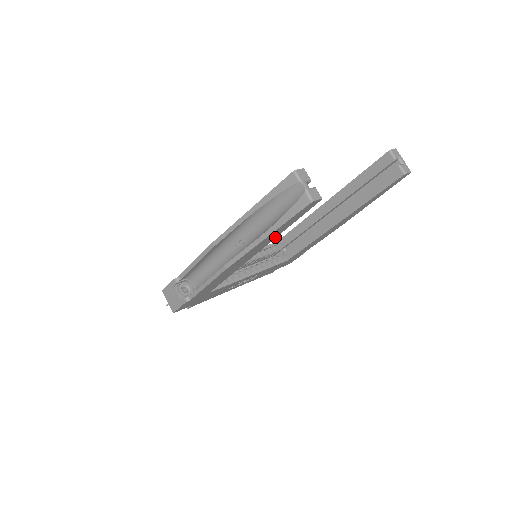
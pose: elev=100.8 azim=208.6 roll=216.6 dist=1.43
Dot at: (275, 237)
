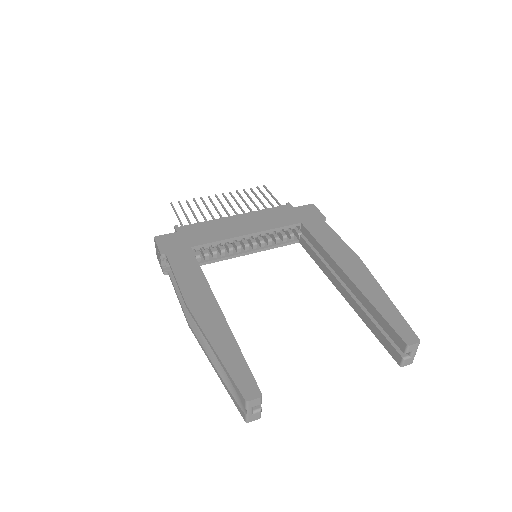
Dot at: occluded
